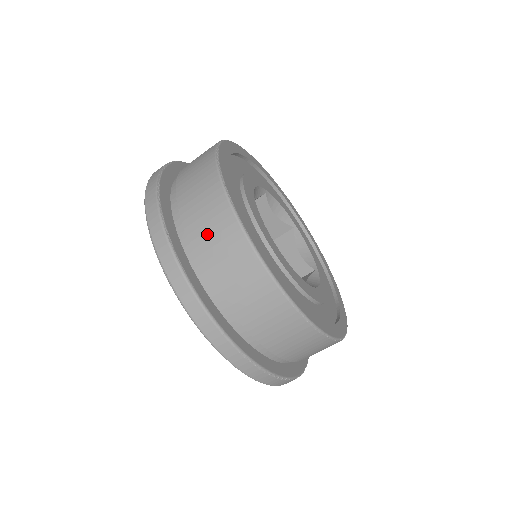
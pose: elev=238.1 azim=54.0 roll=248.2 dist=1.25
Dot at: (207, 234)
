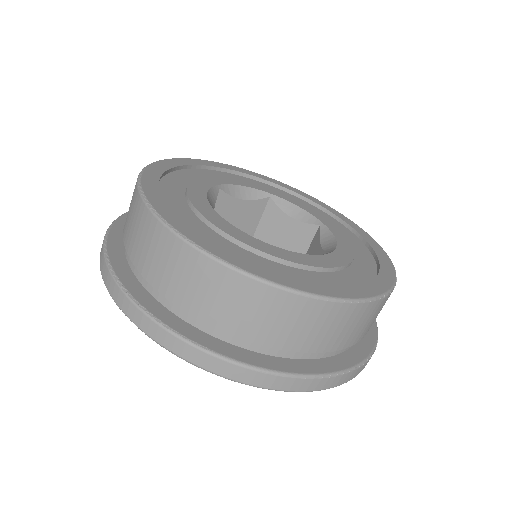
Dot at: (198, 295)
